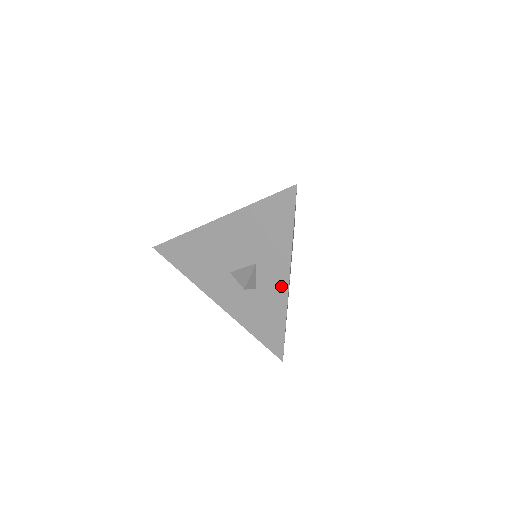
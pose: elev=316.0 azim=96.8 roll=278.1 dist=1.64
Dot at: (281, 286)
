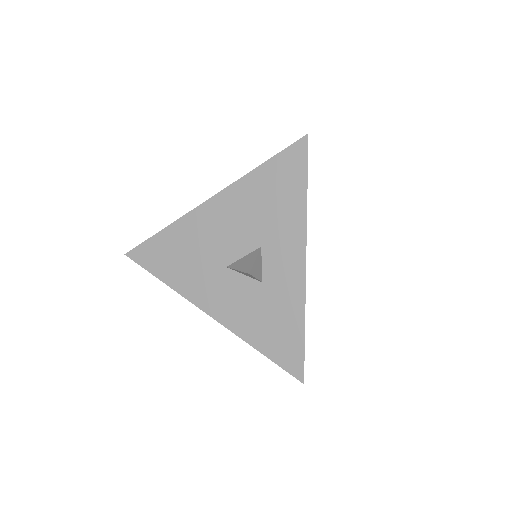
Dot at: (295, 271)
